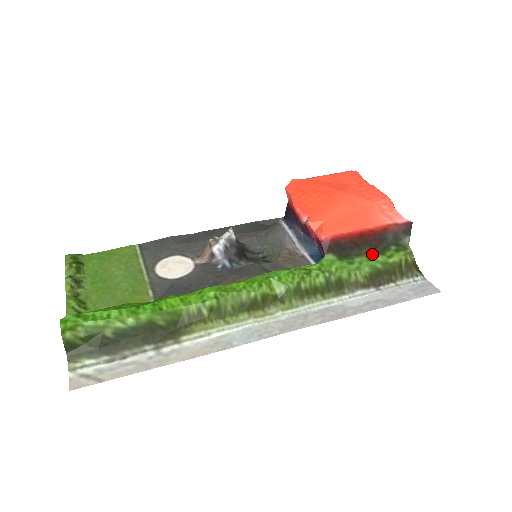
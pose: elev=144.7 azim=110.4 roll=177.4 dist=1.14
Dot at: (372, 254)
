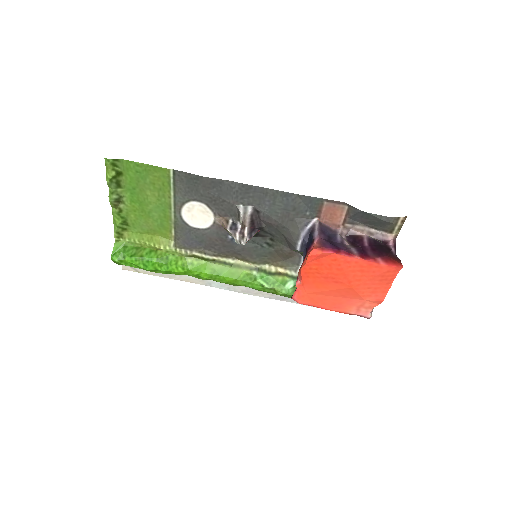
Dot at: occluded
